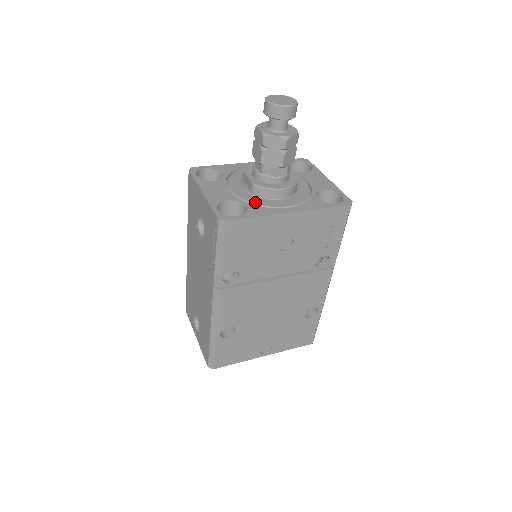
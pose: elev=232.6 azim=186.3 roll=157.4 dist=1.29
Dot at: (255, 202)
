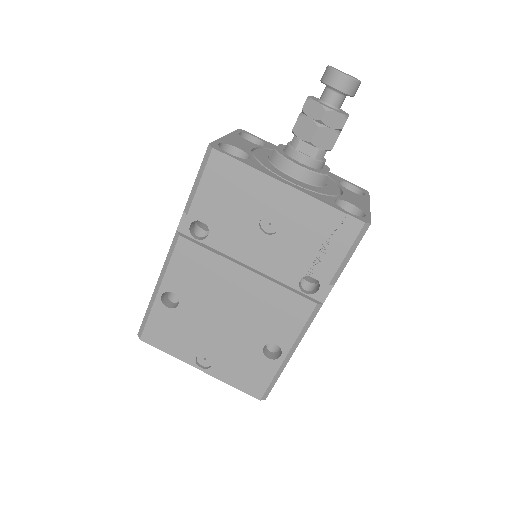
Dot at: (263, 163)
